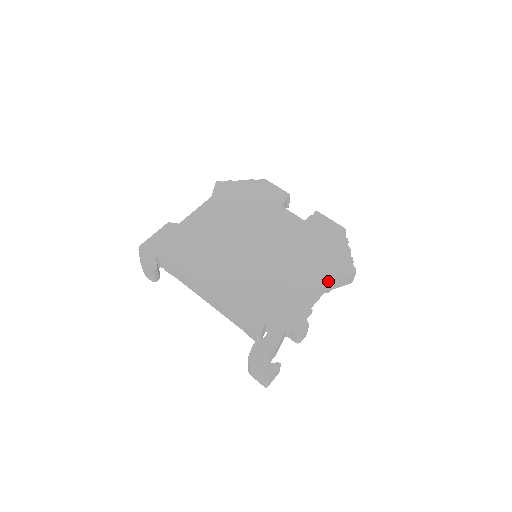
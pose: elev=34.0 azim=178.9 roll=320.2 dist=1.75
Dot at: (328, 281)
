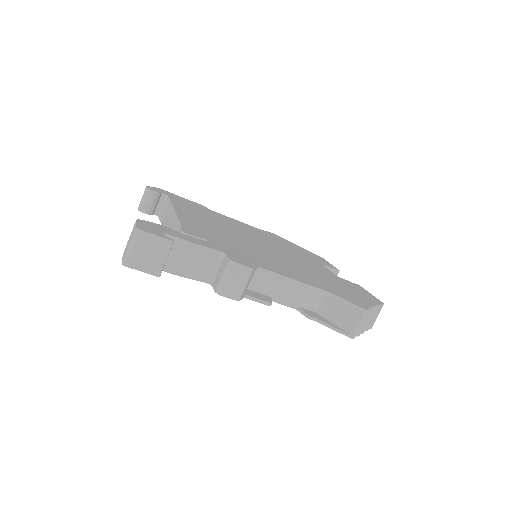
Dot at: (320, 287)
